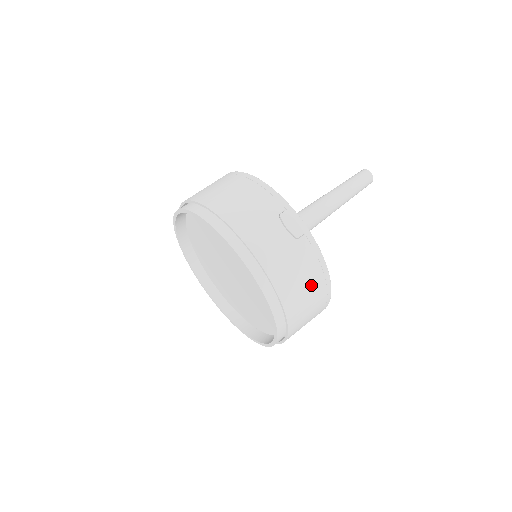
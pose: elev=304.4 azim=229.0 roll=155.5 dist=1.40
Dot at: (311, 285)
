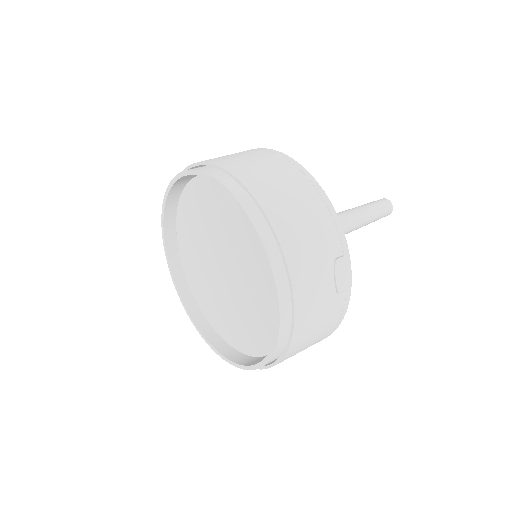
Dot at: (317, 338)
